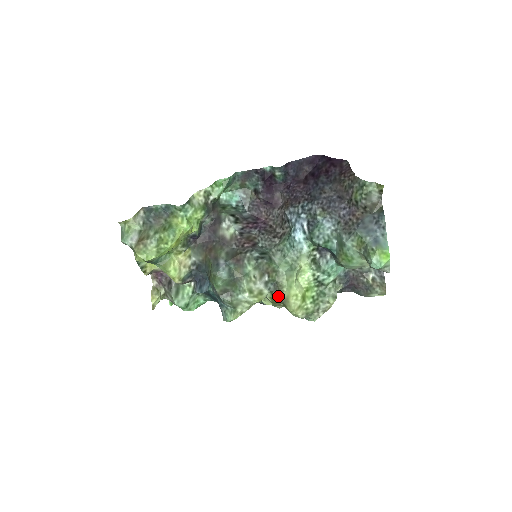
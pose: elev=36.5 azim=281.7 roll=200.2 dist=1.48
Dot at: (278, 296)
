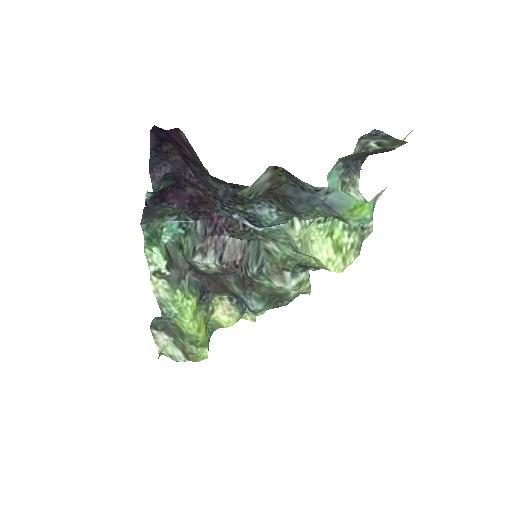
Dot at: (316, 269)
